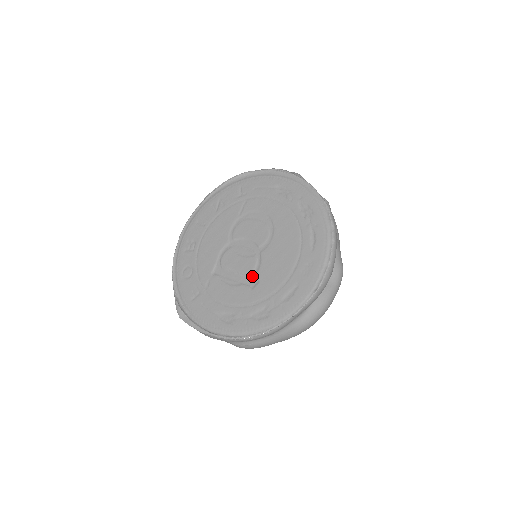
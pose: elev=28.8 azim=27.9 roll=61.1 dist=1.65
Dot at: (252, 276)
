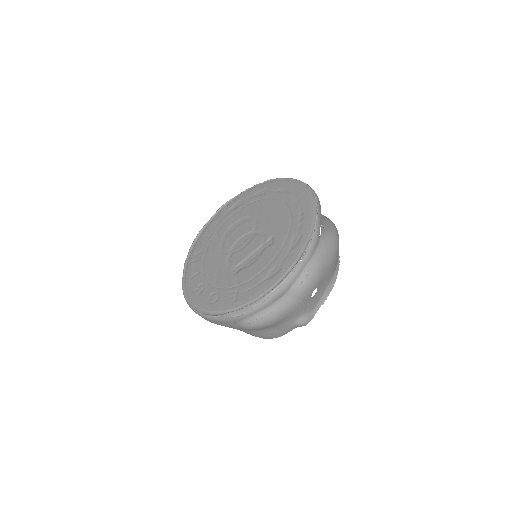
Dot at: (265, 241)
